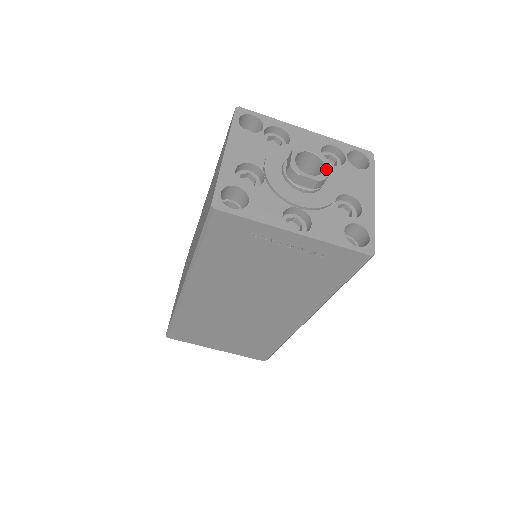
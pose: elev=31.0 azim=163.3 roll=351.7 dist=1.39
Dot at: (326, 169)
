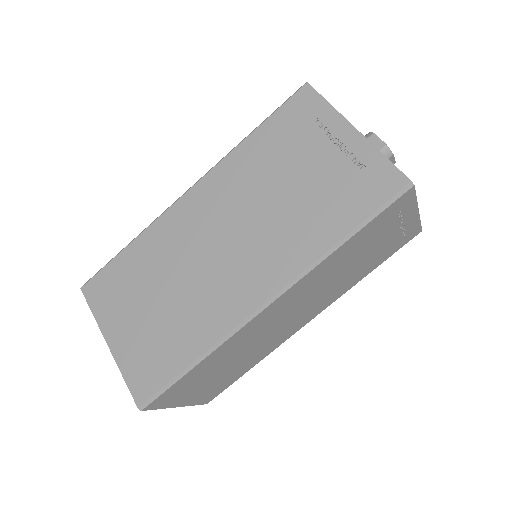
Dot at: (393, 156)
